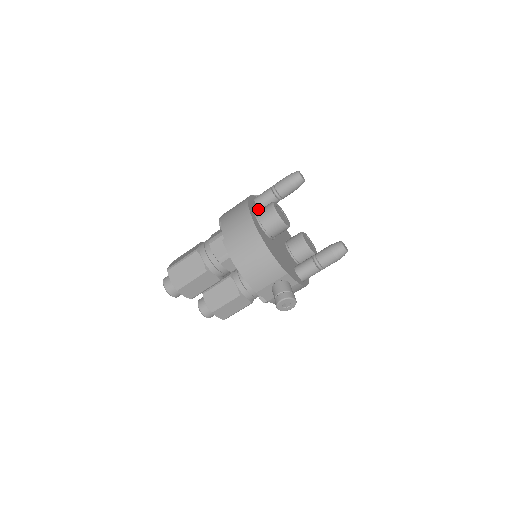
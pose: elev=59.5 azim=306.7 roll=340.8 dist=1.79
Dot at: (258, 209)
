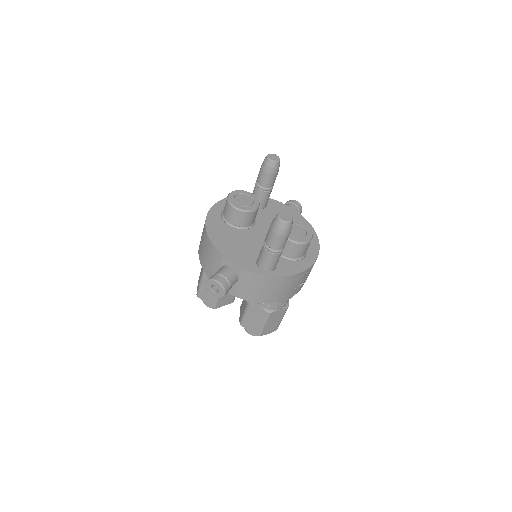
Dot at: occluded
